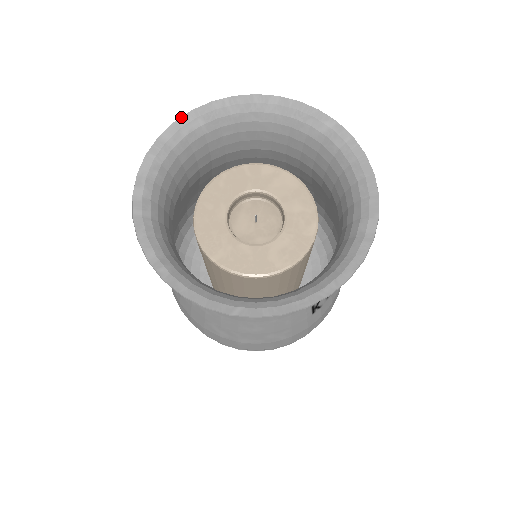
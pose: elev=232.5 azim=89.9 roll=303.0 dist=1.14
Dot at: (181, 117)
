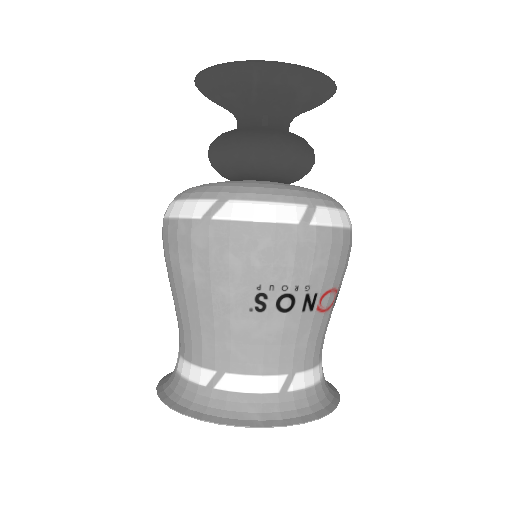
Dot at: (157, 391)
